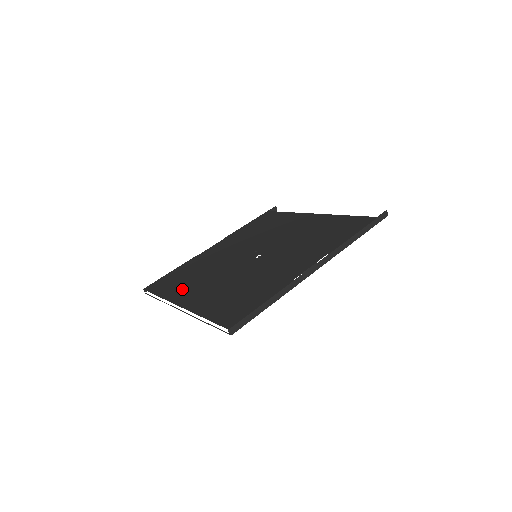
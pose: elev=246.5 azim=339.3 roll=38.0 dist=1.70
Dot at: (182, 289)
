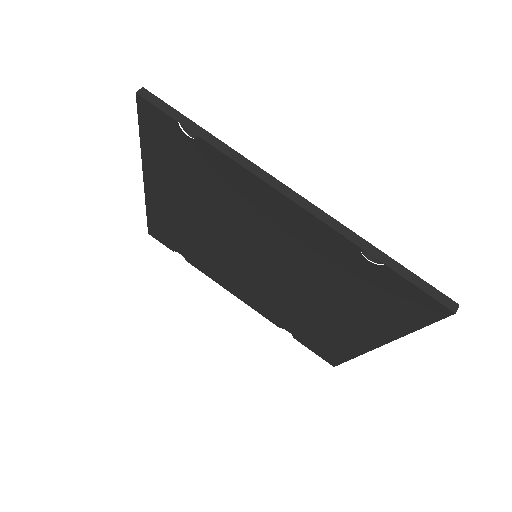
Dot at: occluded
